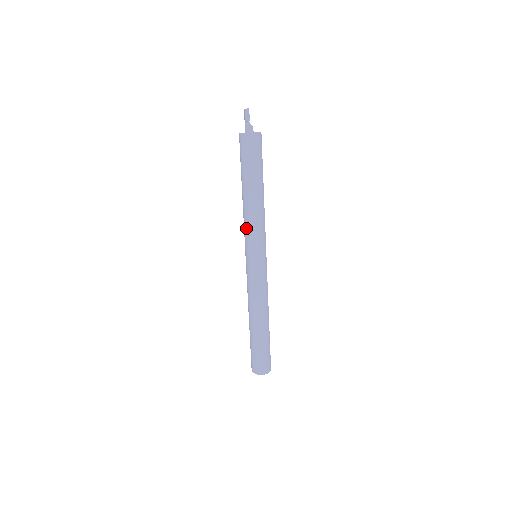
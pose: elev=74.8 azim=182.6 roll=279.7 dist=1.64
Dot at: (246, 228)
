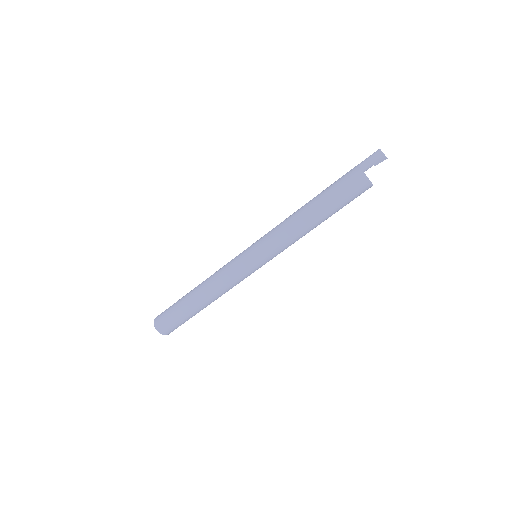
Dot at: (281, 241)
